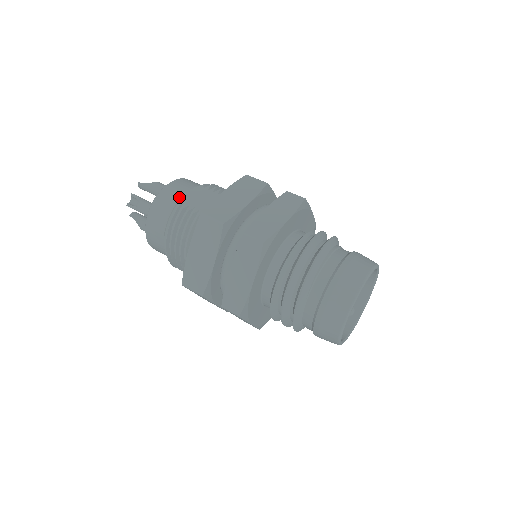
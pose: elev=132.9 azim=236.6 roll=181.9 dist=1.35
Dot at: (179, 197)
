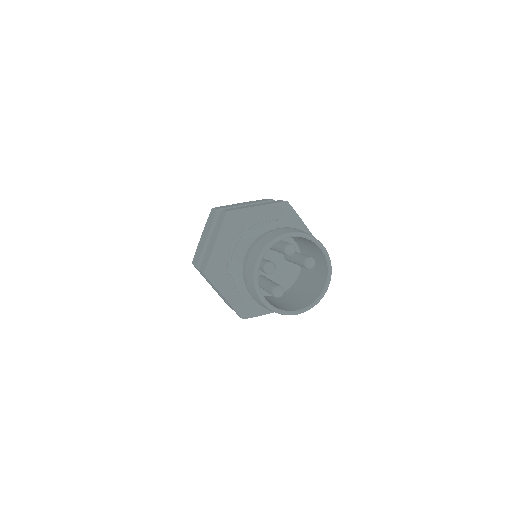
Dot at: occluded
